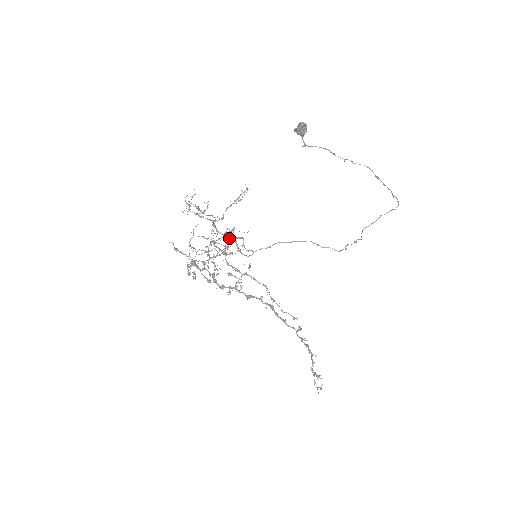
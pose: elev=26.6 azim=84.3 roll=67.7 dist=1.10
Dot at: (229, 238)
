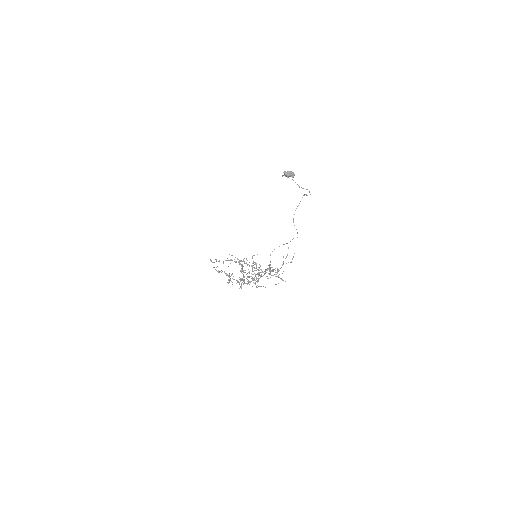
Dot at: occluded
